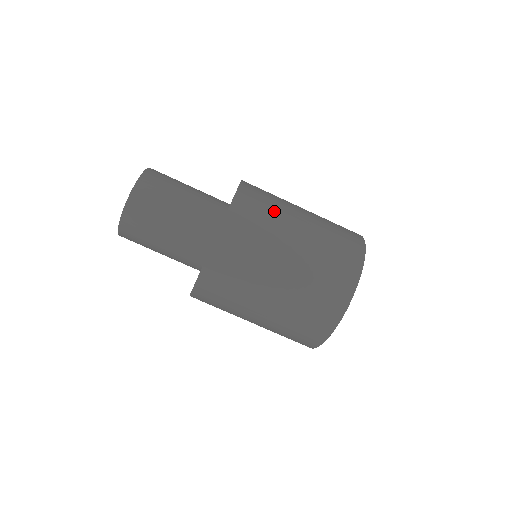
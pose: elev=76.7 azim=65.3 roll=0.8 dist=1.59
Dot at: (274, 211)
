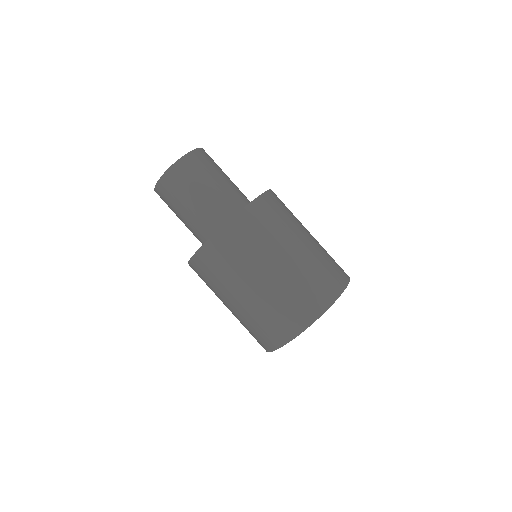
Dot at: (262, 242)
